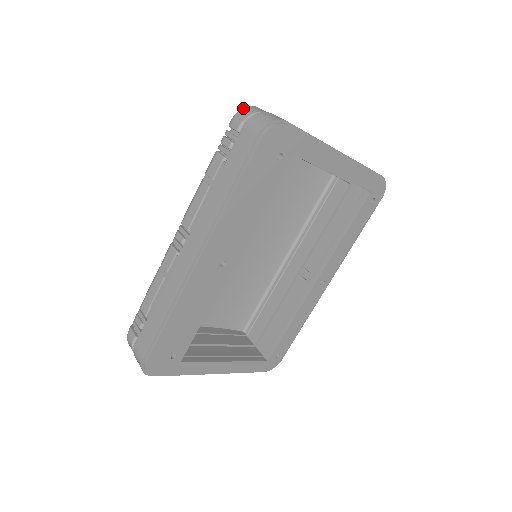
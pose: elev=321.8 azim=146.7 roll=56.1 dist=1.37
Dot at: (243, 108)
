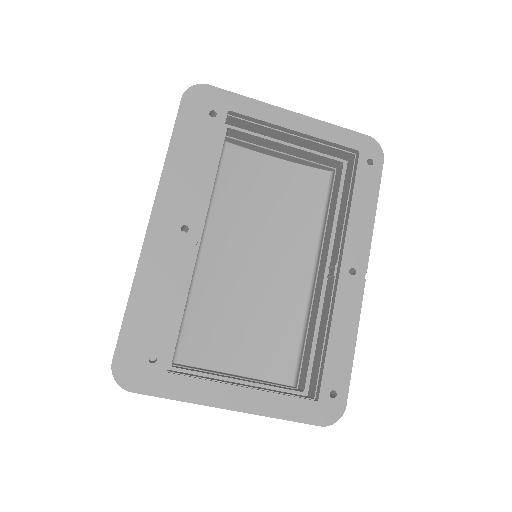
Dot at: occluded
